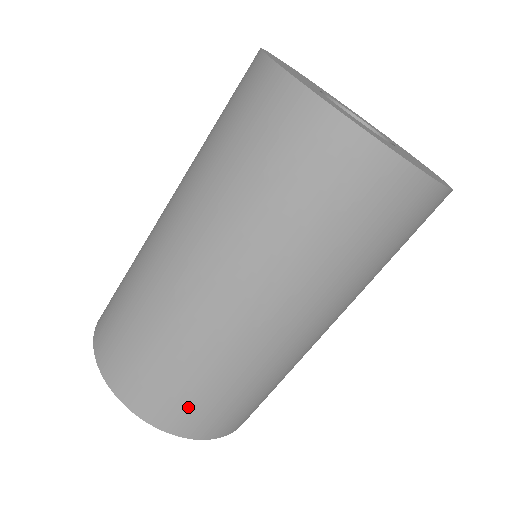
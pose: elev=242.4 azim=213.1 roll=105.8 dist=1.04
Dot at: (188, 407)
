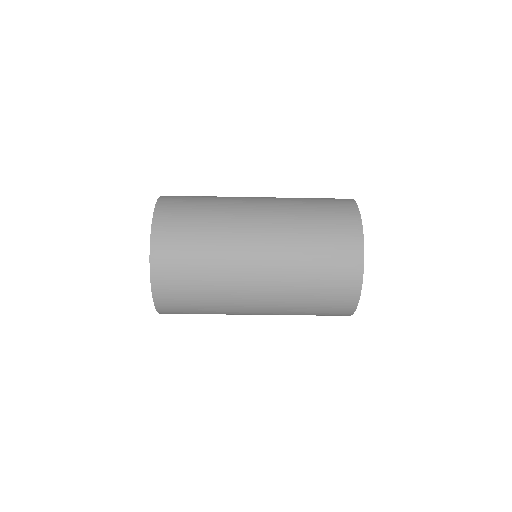
Dot at: (181, 310)
